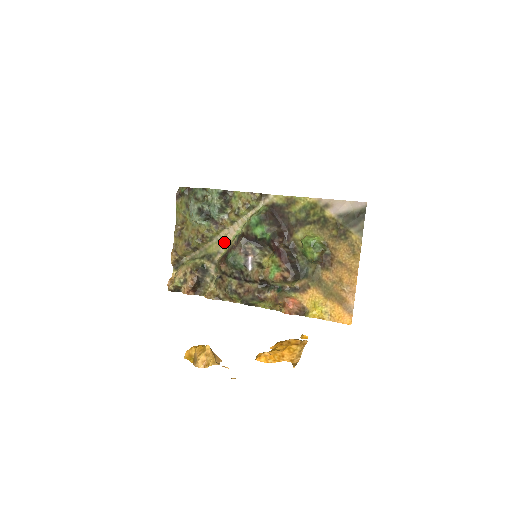
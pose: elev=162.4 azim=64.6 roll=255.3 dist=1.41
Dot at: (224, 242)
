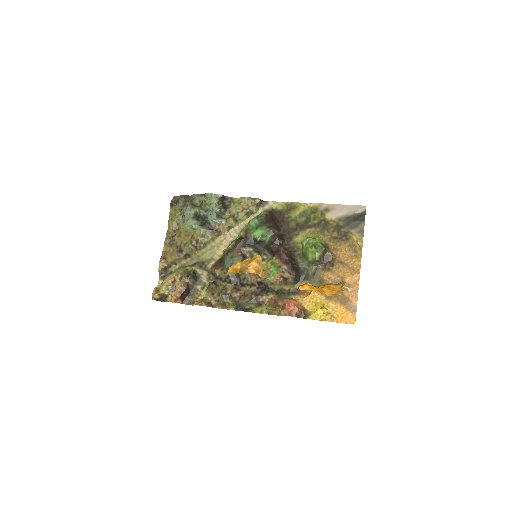
Dot at: (219, 248)
